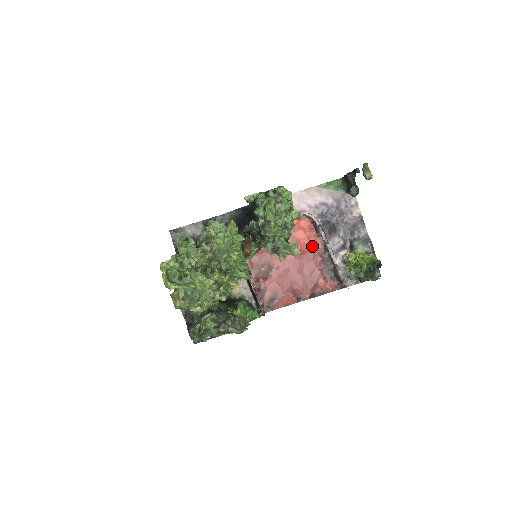
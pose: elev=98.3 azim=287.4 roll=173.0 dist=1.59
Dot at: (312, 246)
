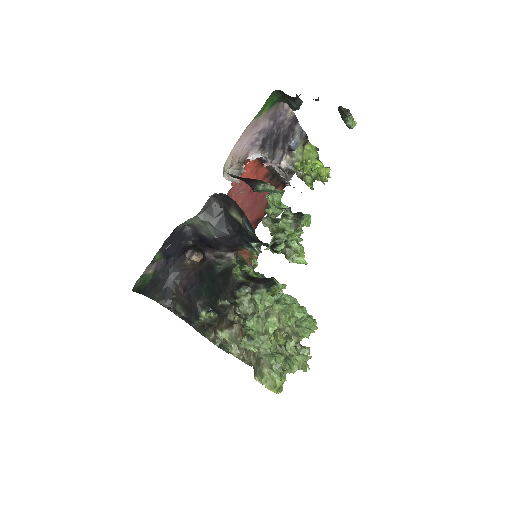
Dot at: (260, 177)
